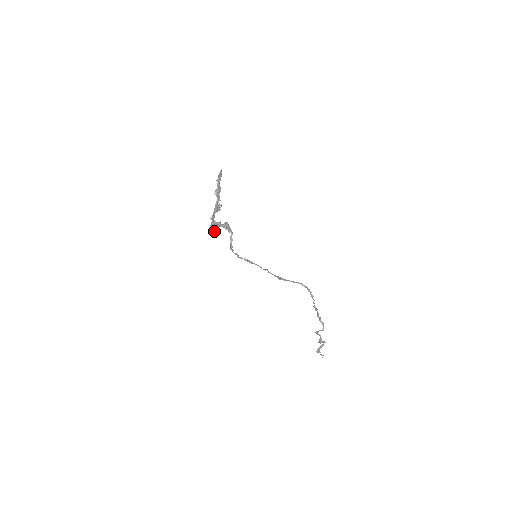
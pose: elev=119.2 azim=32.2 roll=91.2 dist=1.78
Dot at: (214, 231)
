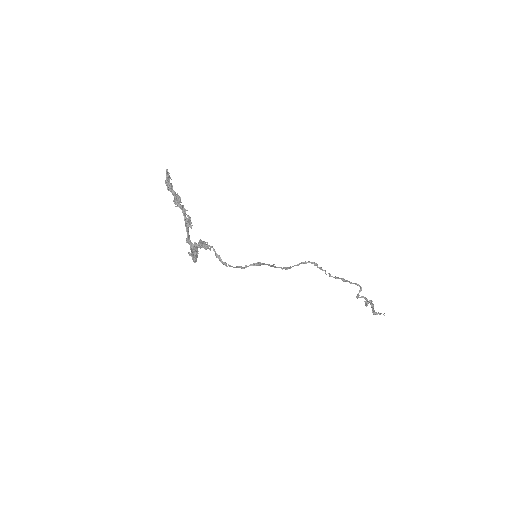
Dot at: (196, 257)
